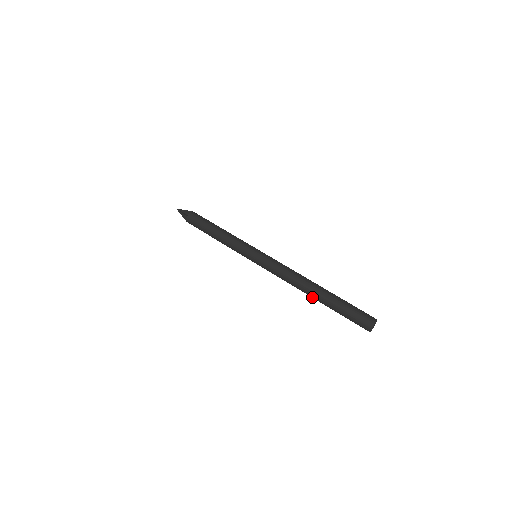
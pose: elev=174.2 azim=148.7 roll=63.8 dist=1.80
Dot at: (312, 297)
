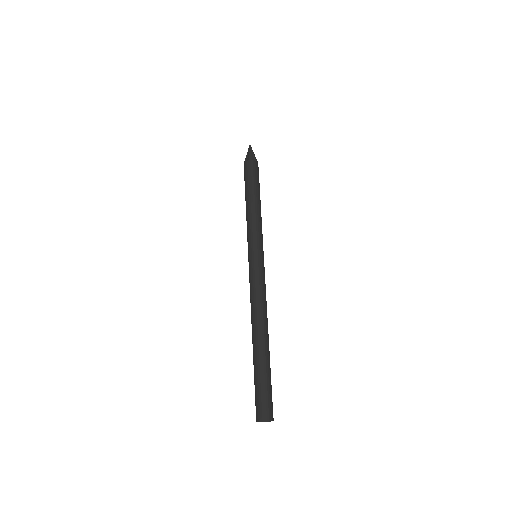
Dot at: (256, 339)
